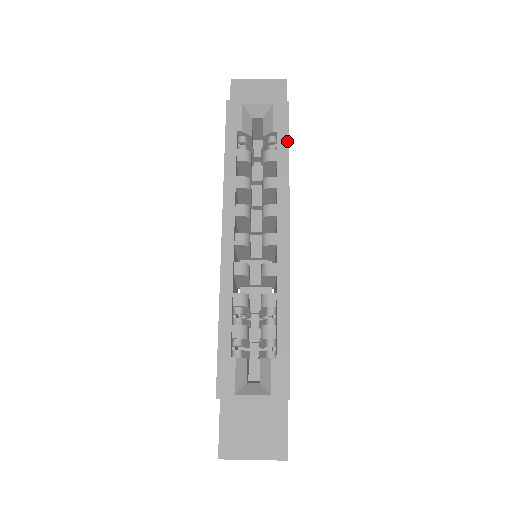
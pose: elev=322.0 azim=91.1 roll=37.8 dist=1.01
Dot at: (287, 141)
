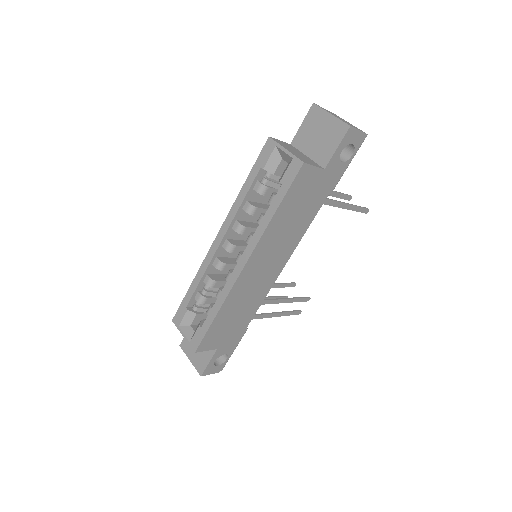
Dot at: (282, 197)
